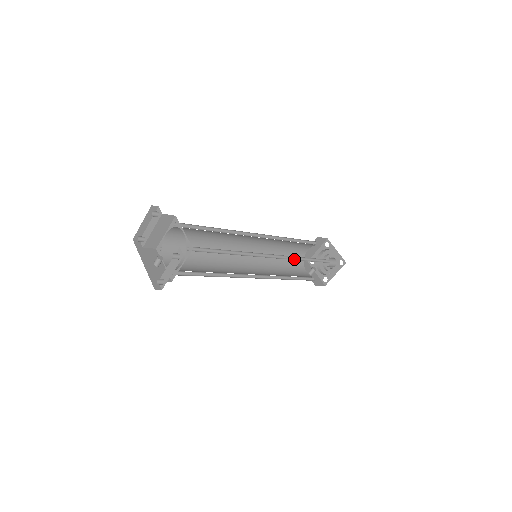
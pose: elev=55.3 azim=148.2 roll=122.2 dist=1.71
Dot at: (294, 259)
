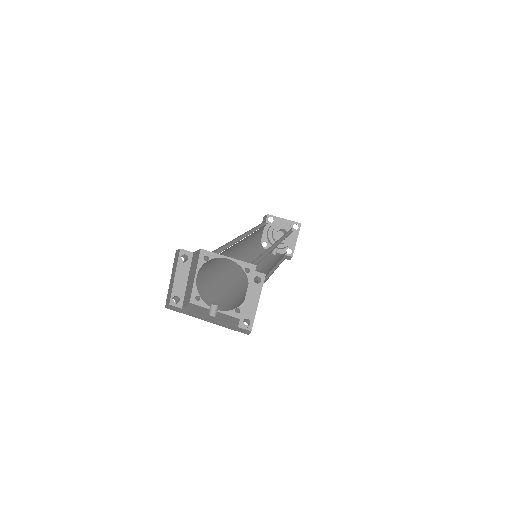
Dot at: (282, 240)
